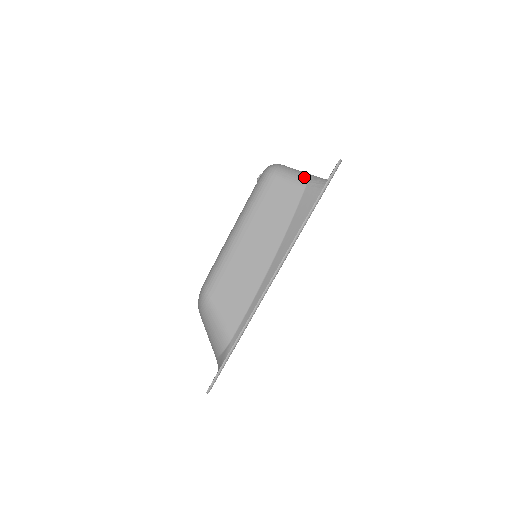
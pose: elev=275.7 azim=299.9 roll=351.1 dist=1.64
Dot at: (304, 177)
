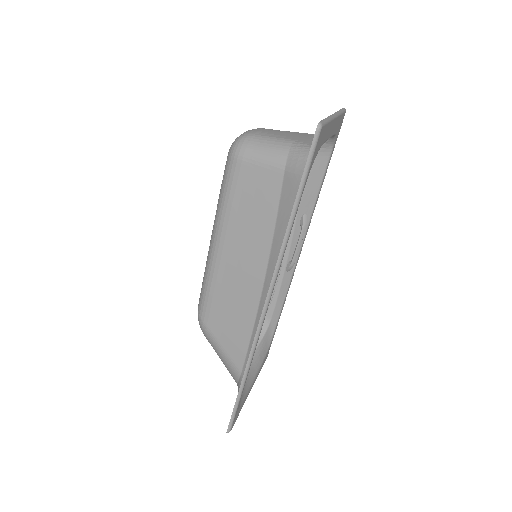
Dot at: (281, 152)
